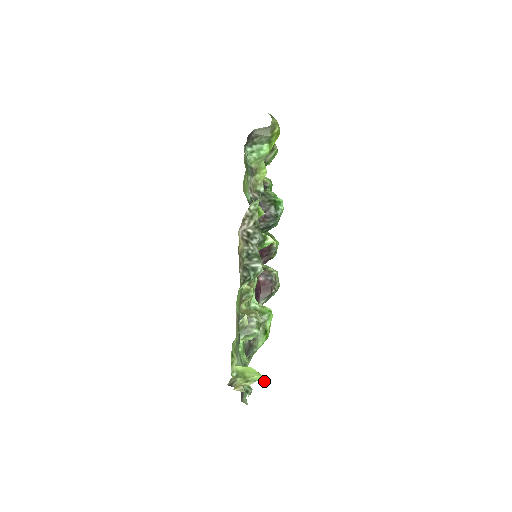
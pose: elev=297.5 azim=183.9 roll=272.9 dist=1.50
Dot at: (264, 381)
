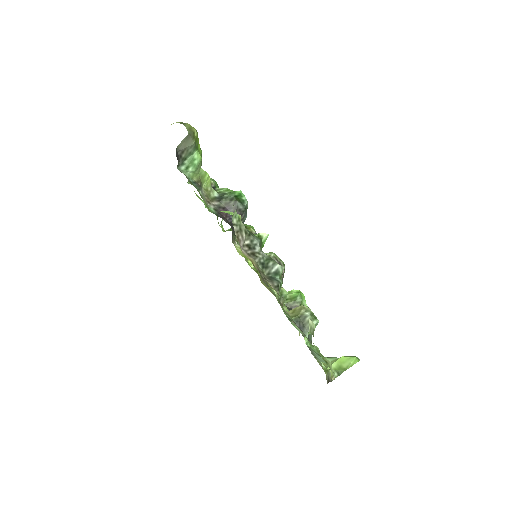
Dot at: (359, 359)
